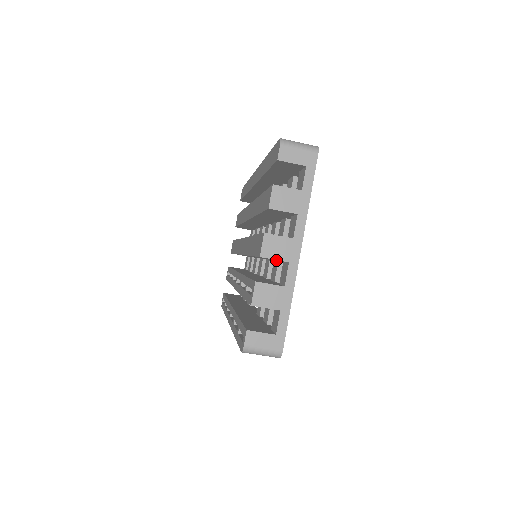
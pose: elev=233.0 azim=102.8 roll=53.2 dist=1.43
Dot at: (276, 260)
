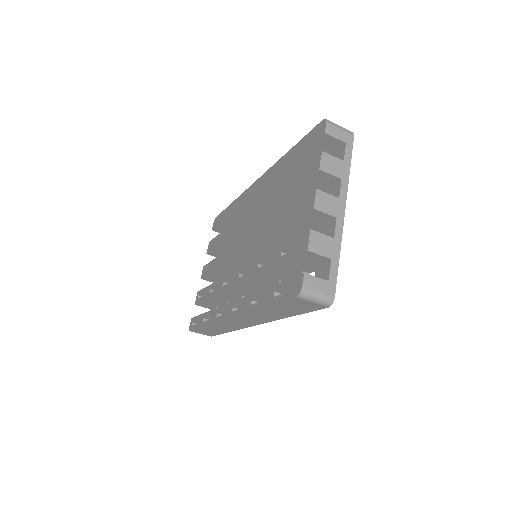
Dot at: occluded
